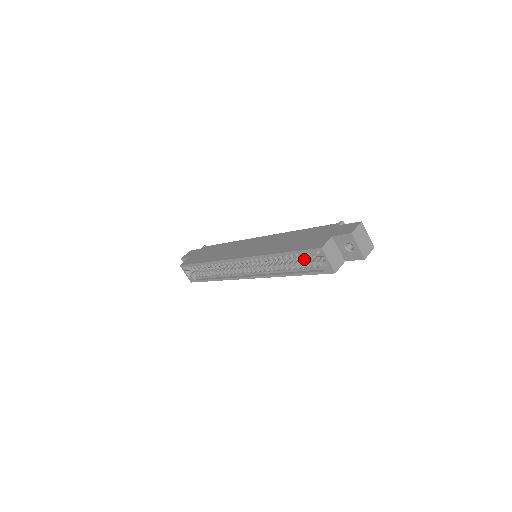
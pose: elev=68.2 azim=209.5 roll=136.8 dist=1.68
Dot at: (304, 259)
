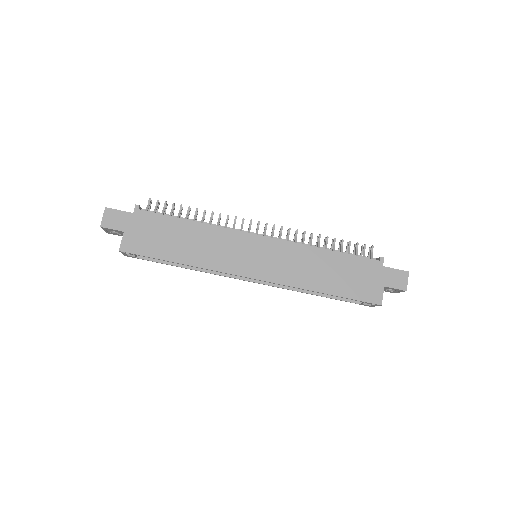
Dot at: occluded
